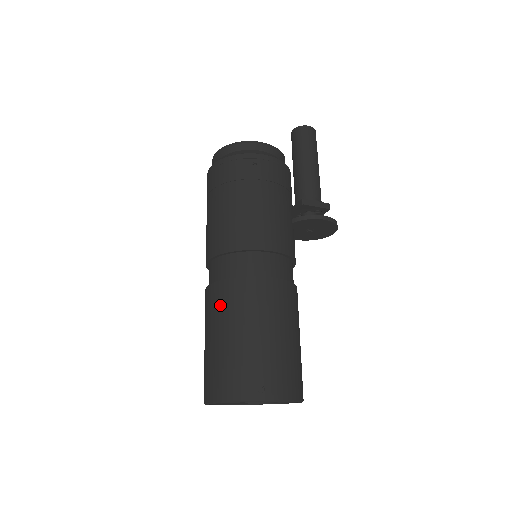
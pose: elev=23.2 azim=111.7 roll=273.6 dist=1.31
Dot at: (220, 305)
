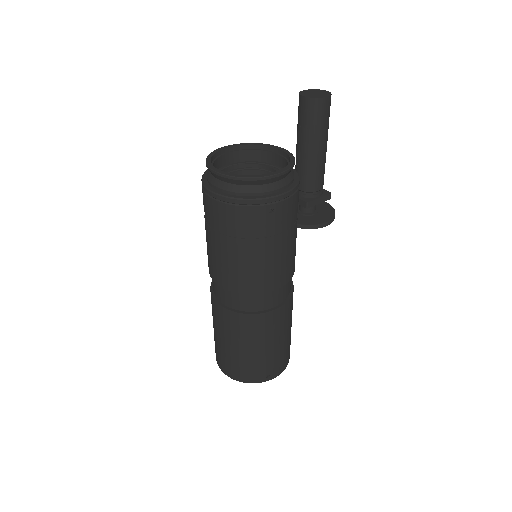
Dot at: (234, 328)
